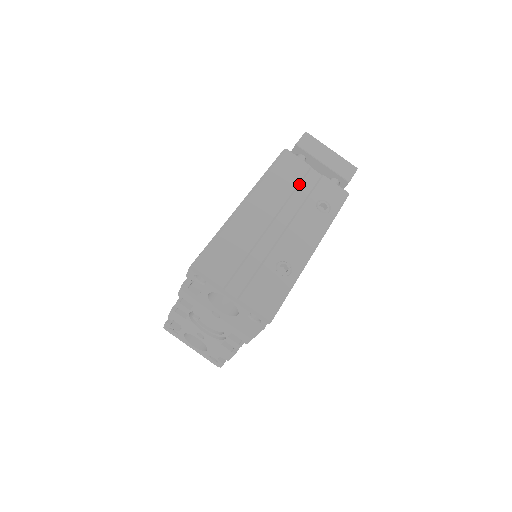
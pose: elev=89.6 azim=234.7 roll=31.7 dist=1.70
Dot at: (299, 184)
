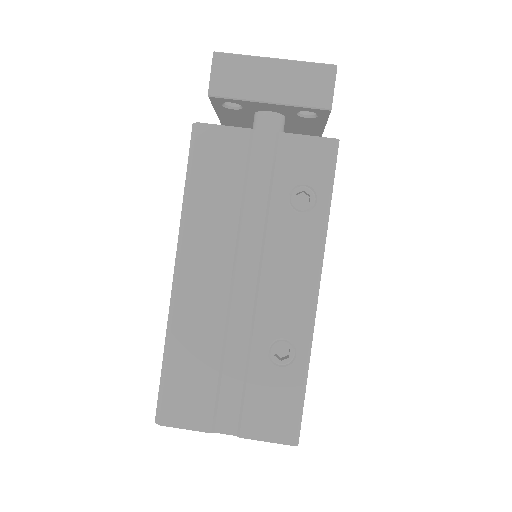
Dot at: (245, 180)
